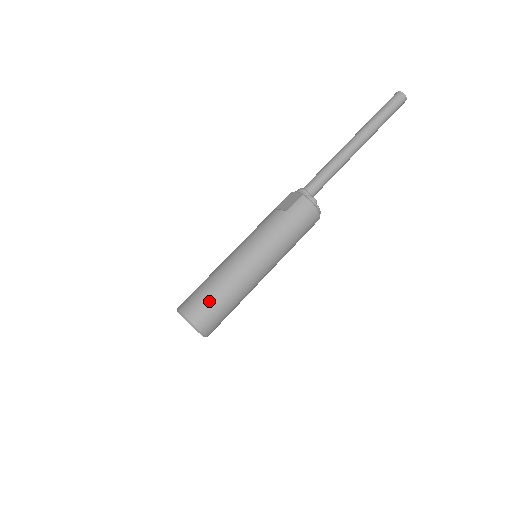
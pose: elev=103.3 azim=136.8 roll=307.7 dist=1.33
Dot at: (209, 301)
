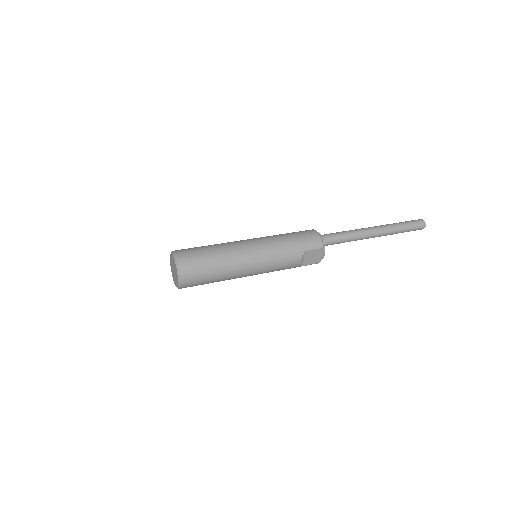
Dot at: (197, 247)
